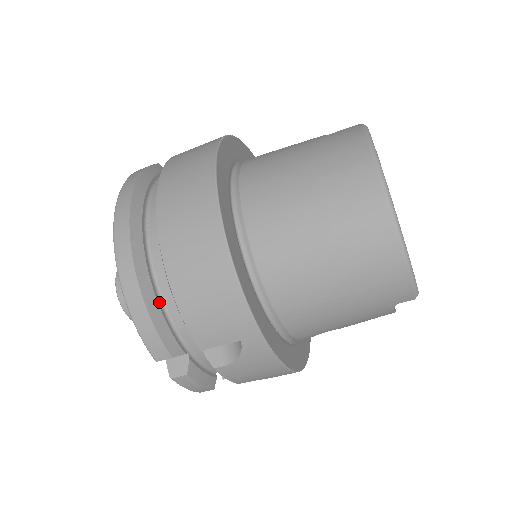
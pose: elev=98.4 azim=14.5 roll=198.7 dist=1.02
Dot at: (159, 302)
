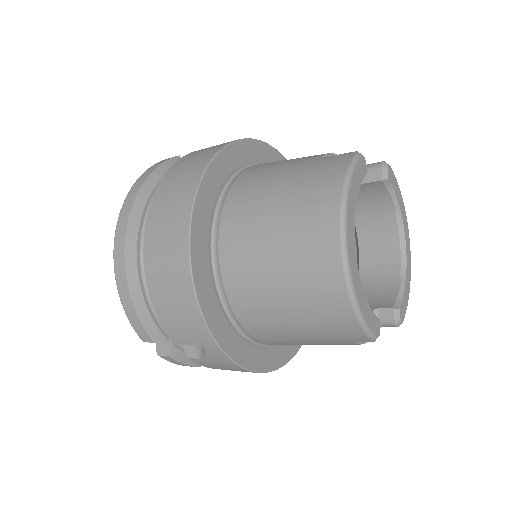
Dot at: (145, 296)
